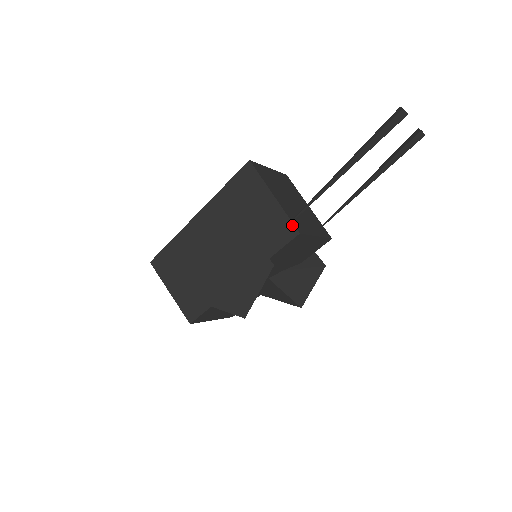
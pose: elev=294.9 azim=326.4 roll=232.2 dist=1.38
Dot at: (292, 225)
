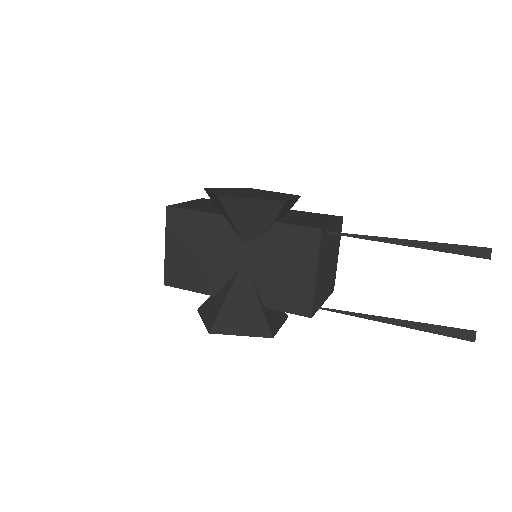
Dot at: (323, 227)
